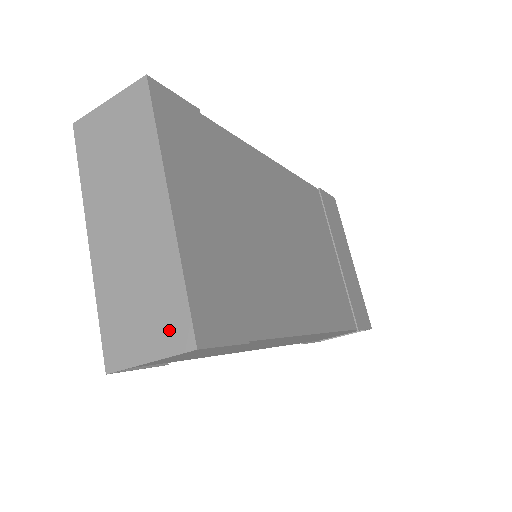
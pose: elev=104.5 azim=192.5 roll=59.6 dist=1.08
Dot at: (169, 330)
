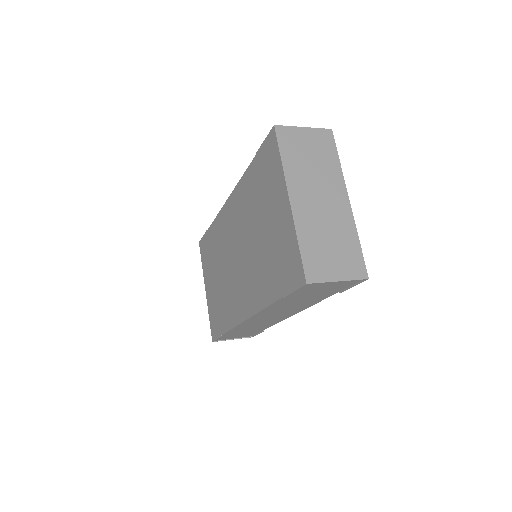
Dot at: (352, 266)
